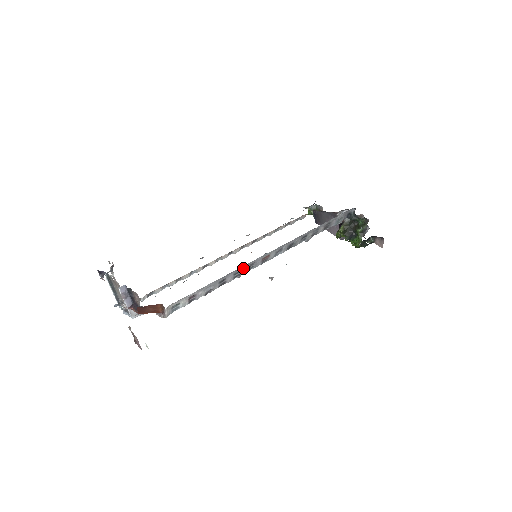
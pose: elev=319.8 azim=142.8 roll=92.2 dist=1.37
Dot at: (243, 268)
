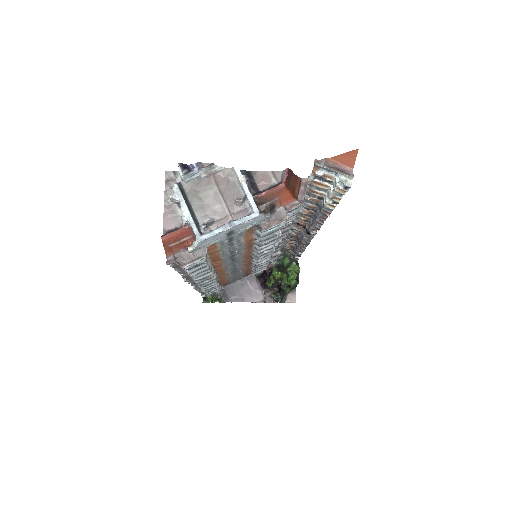
Dot at: occluded
